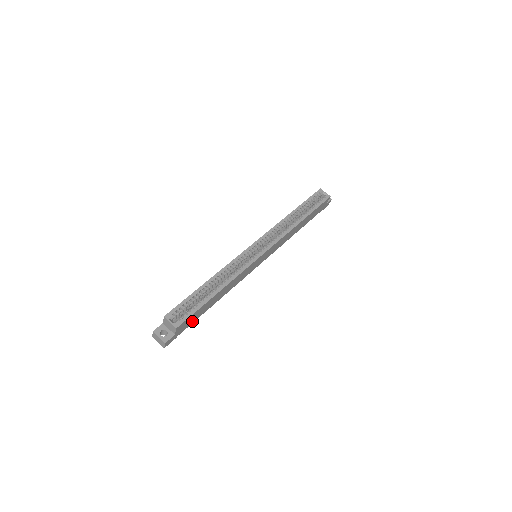
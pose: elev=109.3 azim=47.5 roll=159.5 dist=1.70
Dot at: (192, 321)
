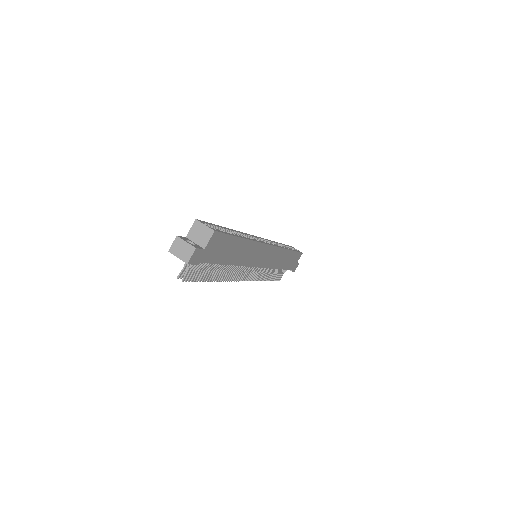
Dot at: (215, 257)
